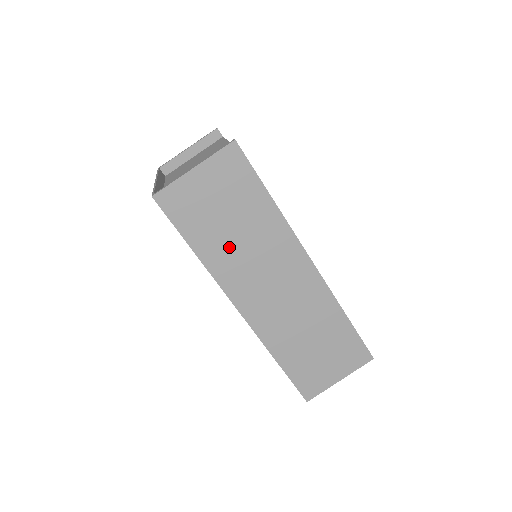
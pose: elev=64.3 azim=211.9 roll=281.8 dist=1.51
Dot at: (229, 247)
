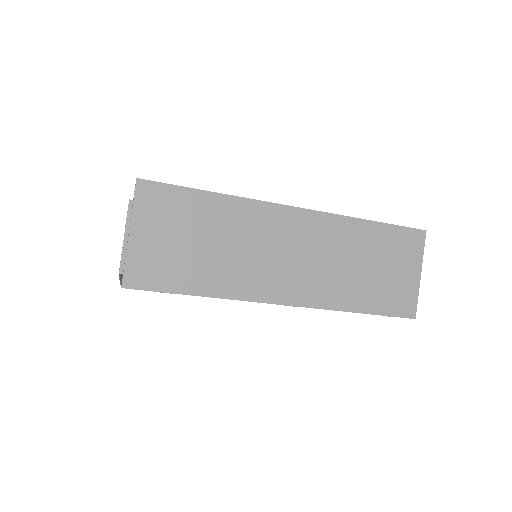
Dot at: (222, 264)
